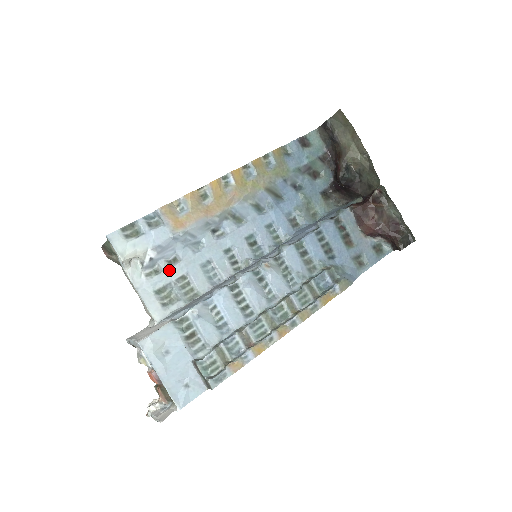
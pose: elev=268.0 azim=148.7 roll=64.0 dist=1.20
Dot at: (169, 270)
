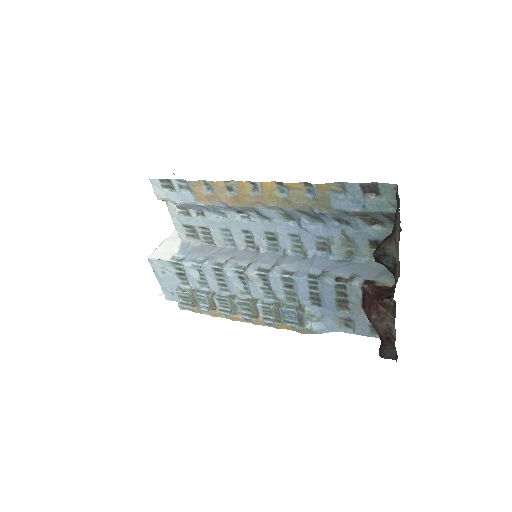
Dot at: (195, 218)
